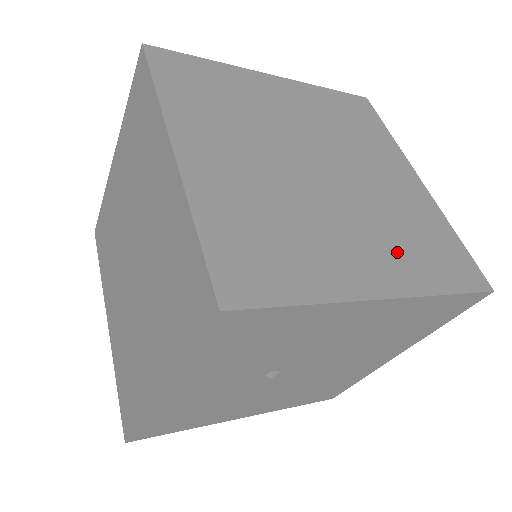
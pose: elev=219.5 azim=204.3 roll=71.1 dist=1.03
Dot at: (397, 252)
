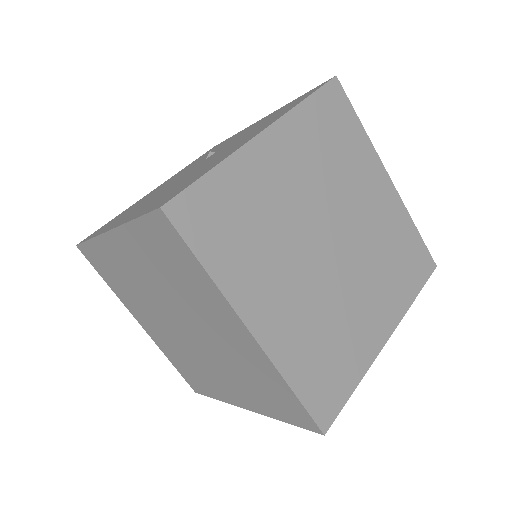
Dot at: (388, 288)
